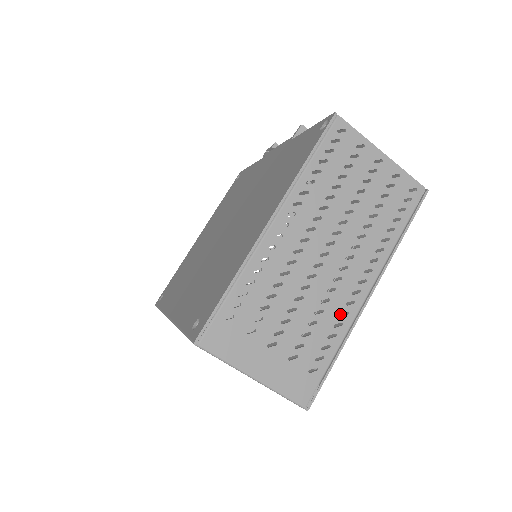
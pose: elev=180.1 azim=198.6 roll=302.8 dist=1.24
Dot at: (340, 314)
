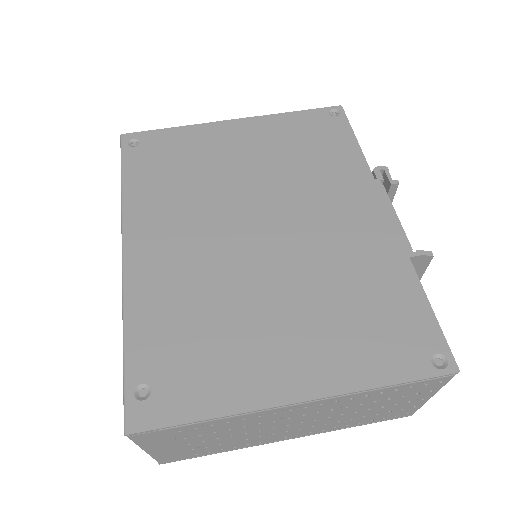
Dot at: occluded
